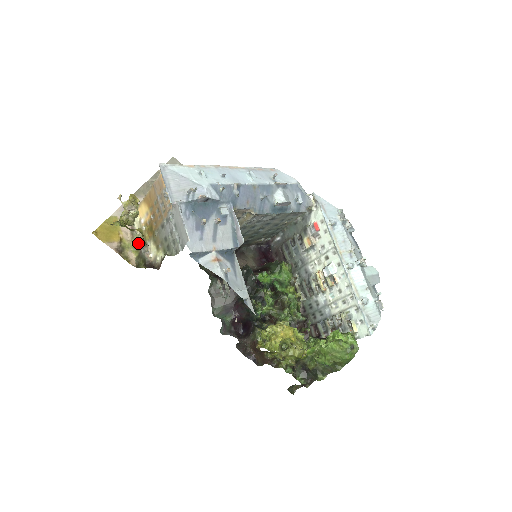
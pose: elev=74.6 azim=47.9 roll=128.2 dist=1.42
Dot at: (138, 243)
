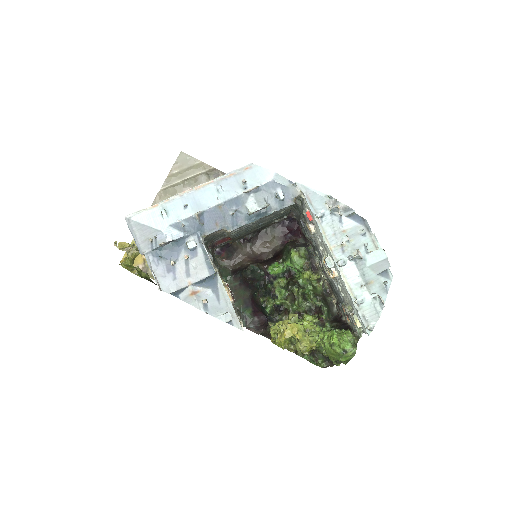
Dot at: occluded
